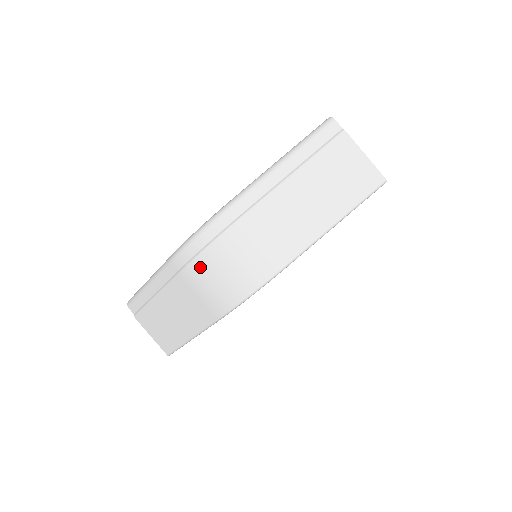
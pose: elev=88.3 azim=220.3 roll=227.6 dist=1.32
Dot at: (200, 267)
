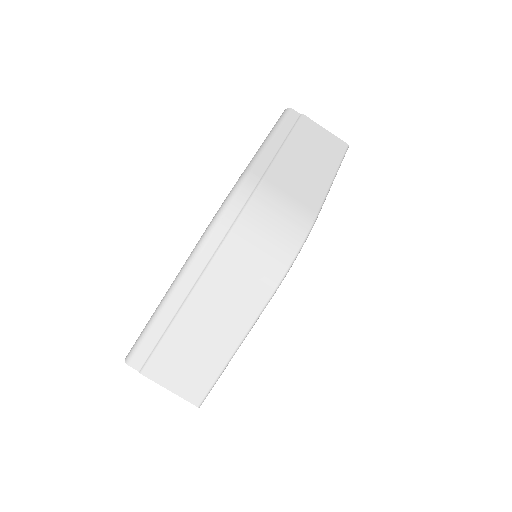
Dot at: (236, 243)
